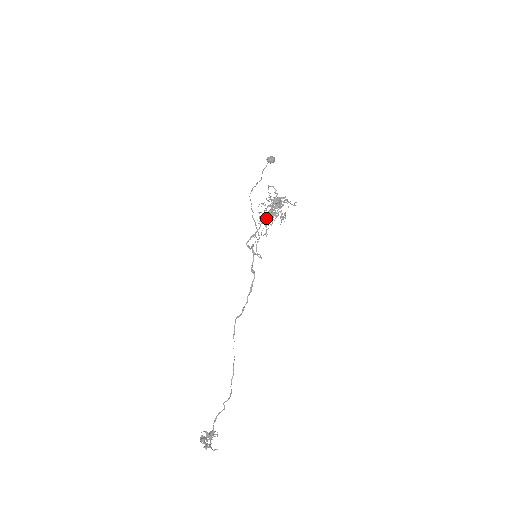
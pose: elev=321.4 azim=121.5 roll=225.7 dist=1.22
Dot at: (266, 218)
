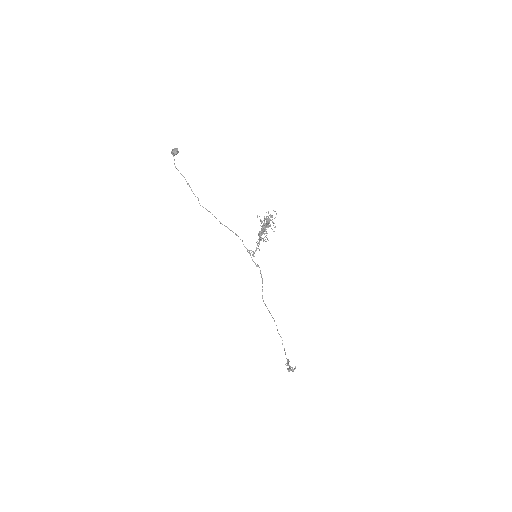
Dot at: (260, 233)
